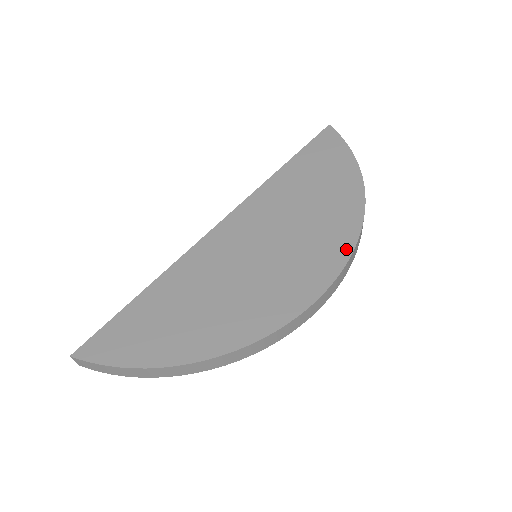
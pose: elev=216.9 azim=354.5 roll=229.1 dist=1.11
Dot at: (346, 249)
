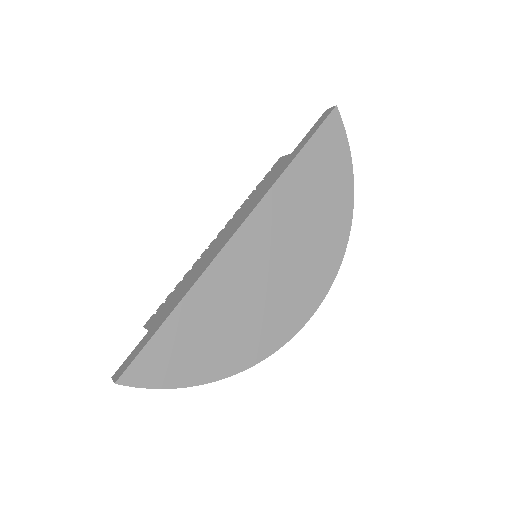
Dot at: (334, 270)
